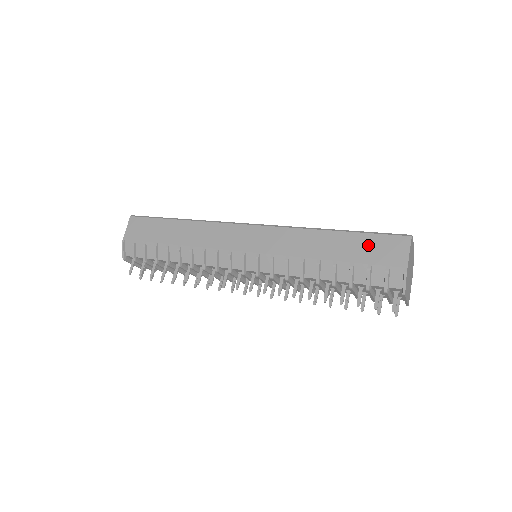
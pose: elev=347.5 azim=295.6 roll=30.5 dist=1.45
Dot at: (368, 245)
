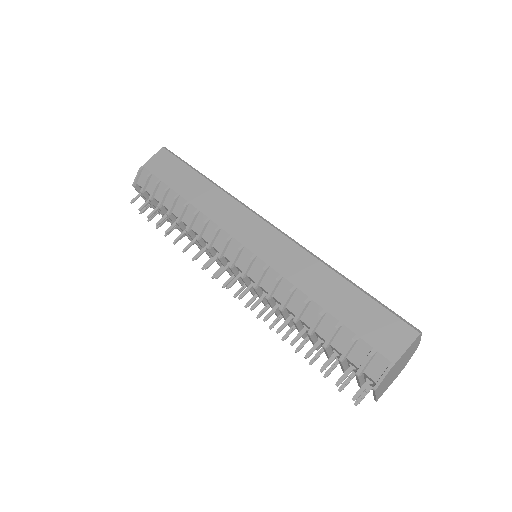
Dot at: (369, 314)
